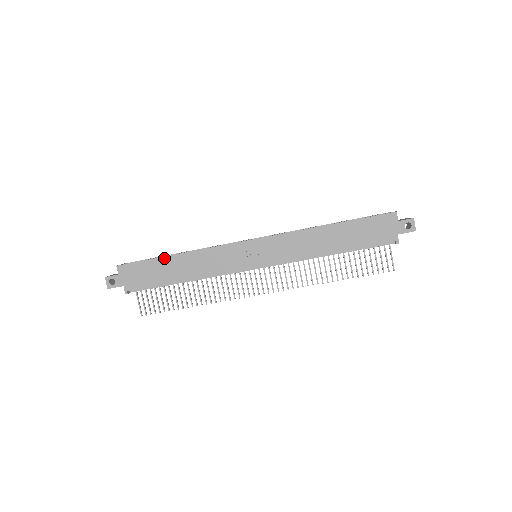
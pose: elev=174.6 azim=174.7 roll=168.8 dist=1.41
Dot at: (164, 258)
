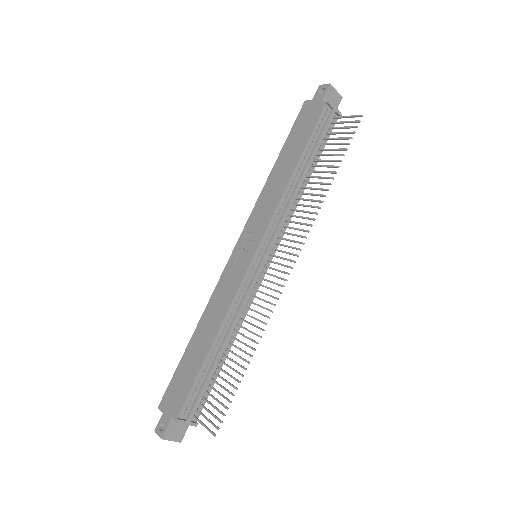
Dot at: (187, 349)
